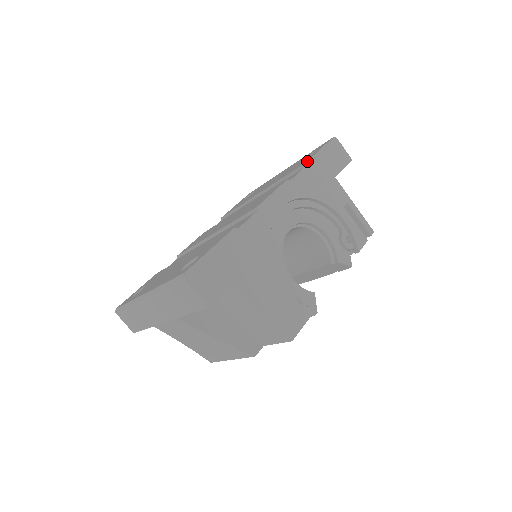
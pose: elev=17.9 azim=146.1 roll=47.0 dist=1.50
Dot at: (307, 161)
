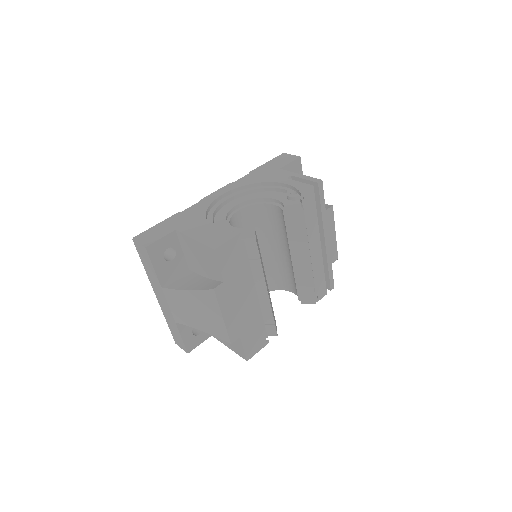
Dot at: (252, 171)
